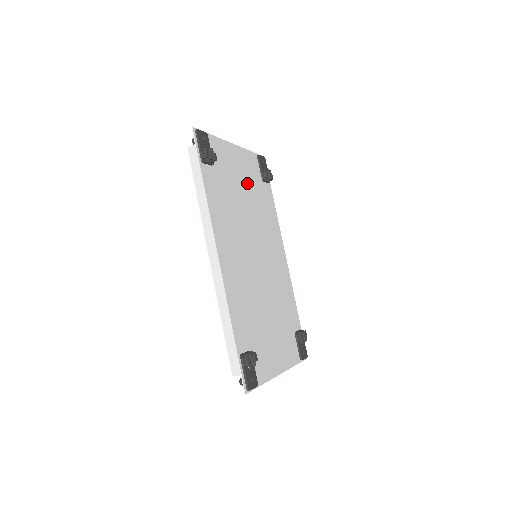
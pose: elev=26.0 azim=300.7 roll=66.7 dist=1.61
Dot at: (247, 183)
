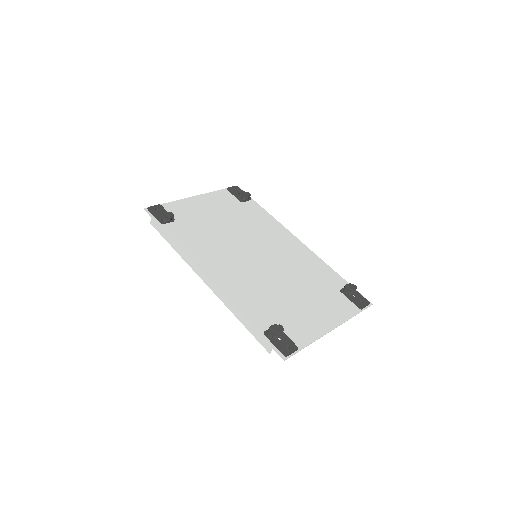
Dot at: (222, 213)
